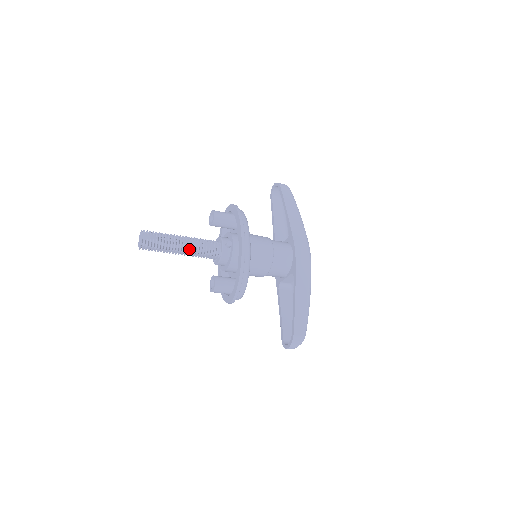
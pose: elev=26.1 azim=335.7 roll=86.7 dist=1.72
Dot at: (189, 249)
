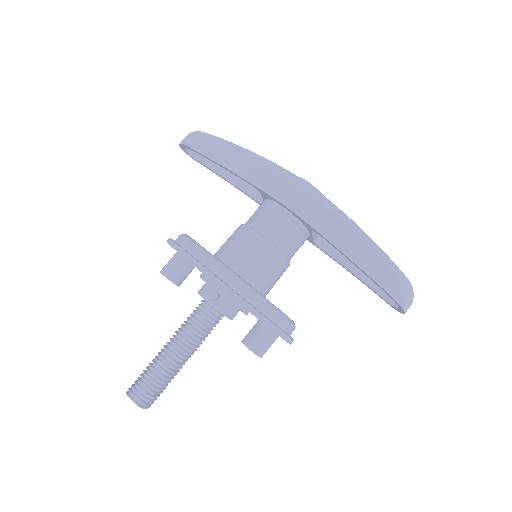
Dot at: (187, 350)
